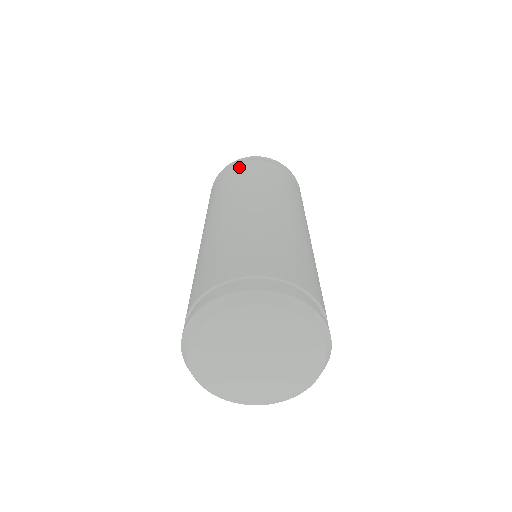
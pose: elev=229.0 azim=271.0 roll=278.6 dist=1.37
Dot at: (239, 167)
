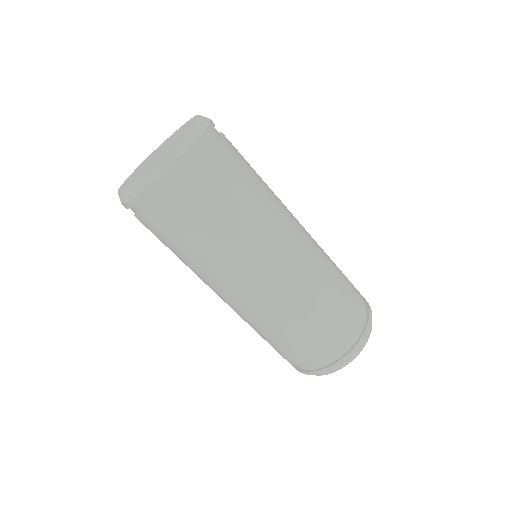
Dot at: occluded
